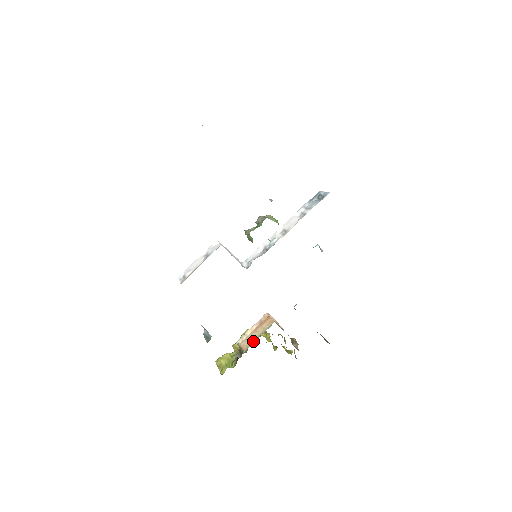
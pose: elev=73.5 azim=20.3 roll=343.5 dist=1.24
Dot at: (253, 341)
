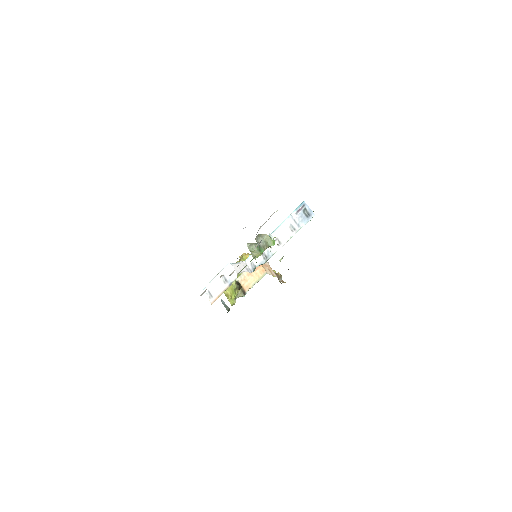
Dot at: (252, 286)
